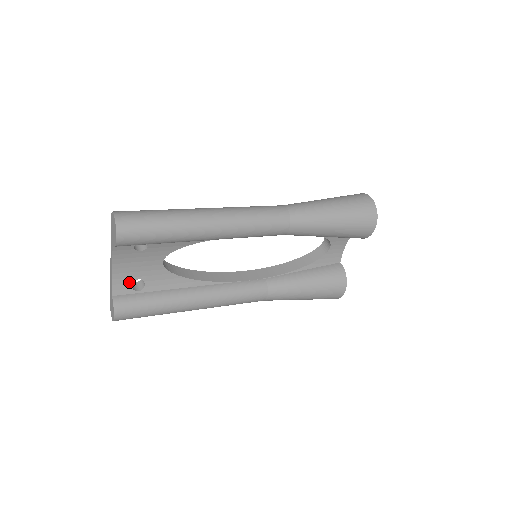
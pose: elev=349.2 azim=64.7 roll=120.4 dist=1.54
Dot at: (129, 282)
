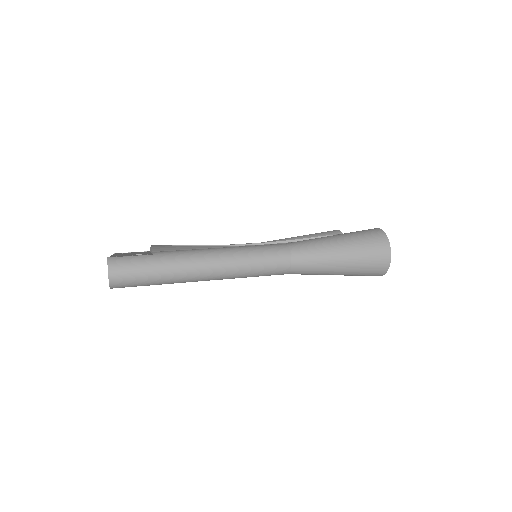
Dot at: occluded
